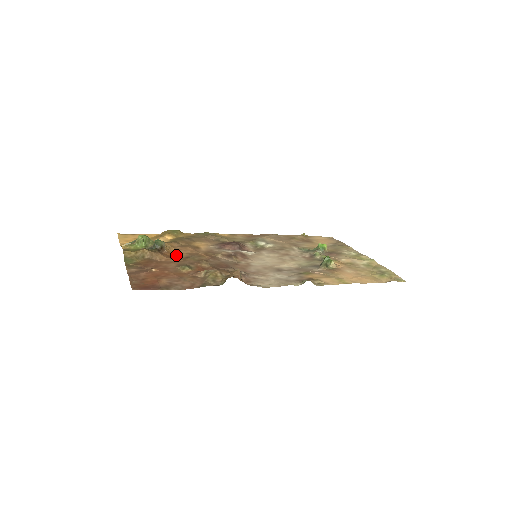
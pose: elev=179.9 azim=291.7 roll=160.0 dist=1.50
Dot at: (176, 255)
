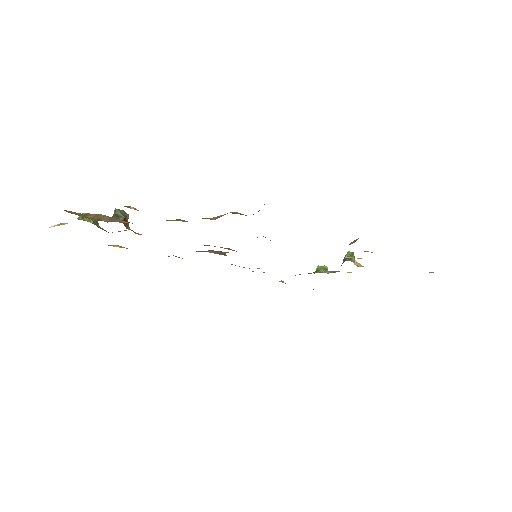
Dot at: occluded
